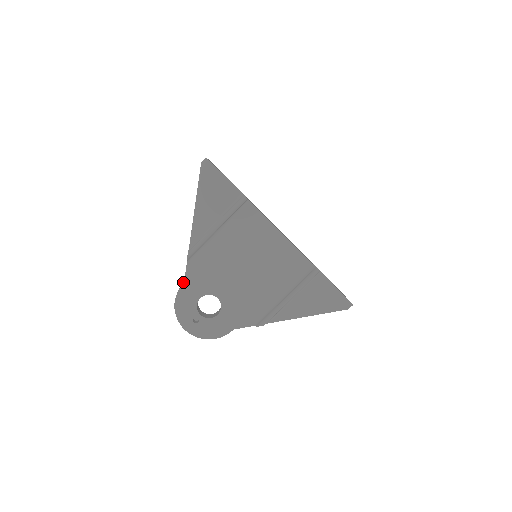
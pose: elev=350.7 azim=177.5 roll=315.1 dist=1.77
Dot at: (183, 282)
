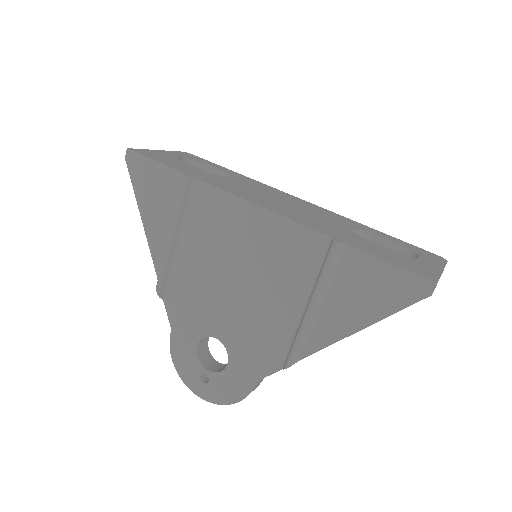
Dot at: occluded
